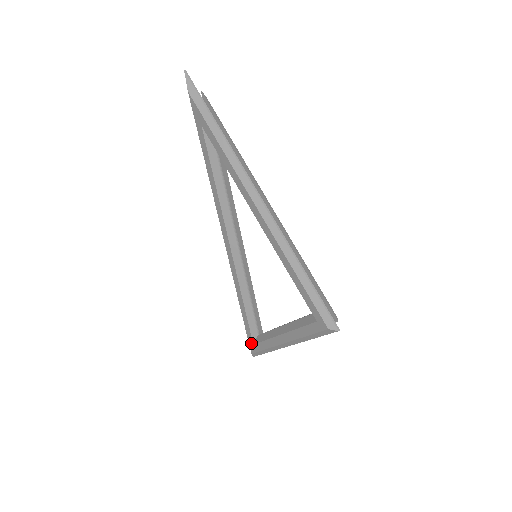
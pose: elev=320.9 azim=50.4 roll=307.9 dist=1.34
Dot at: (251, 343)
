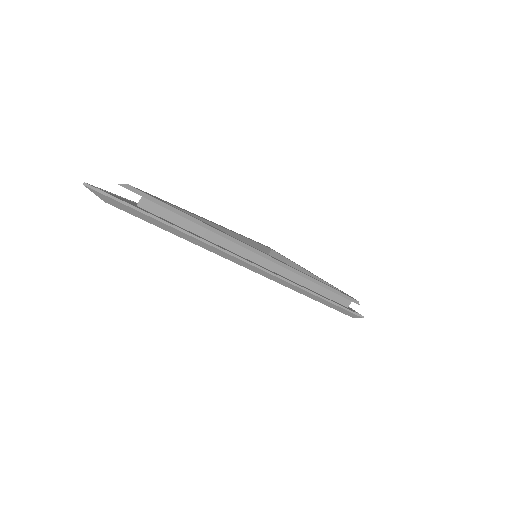
Dot at: occluded
